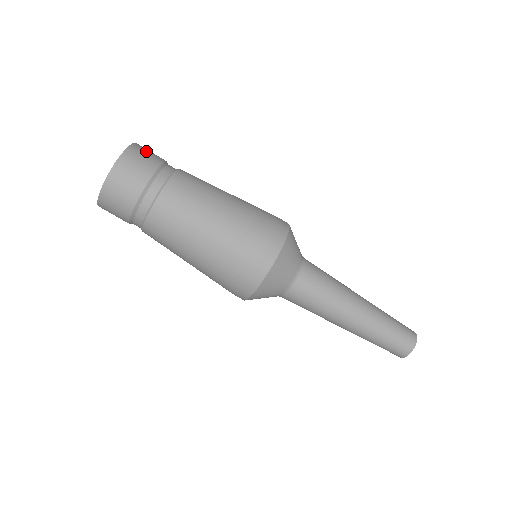
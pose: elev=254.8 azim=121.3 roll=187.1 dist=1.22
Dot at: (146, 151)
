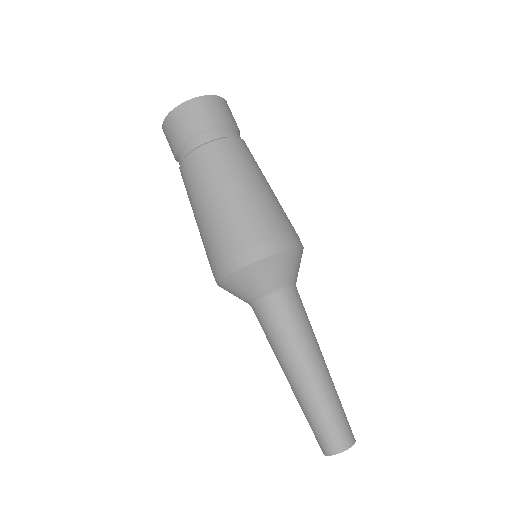
Dot at: (213, 108)
